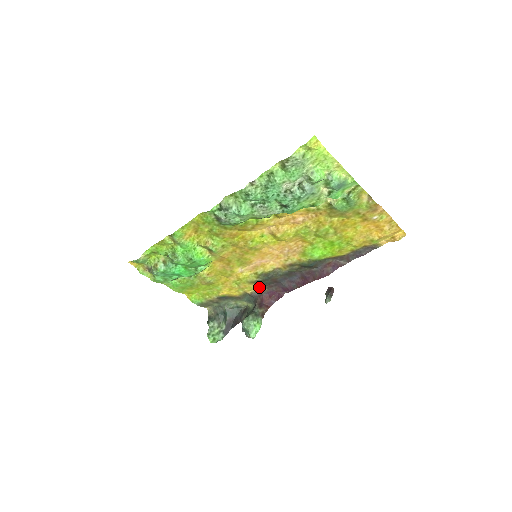
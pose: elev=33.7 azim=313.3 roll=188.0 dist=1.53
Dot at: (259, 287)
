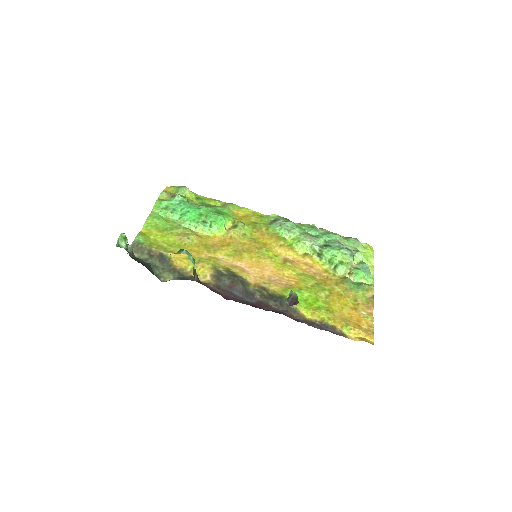
Dot at: (209, 279)
